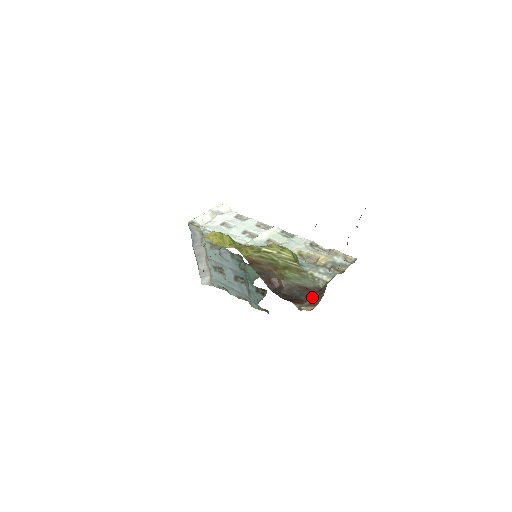
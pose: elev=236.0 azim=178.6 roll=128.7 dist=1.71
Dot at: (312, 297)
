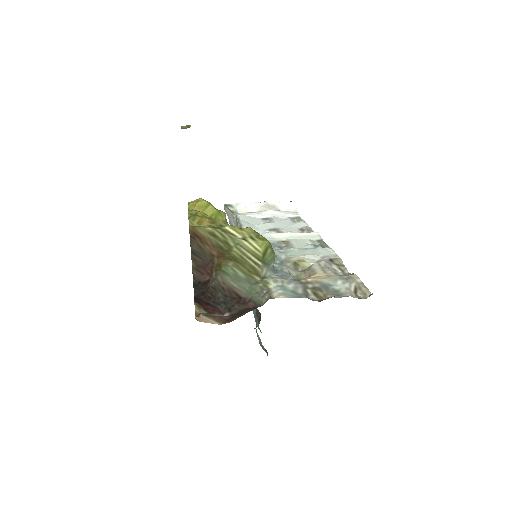
Dot at: (236, 312)
